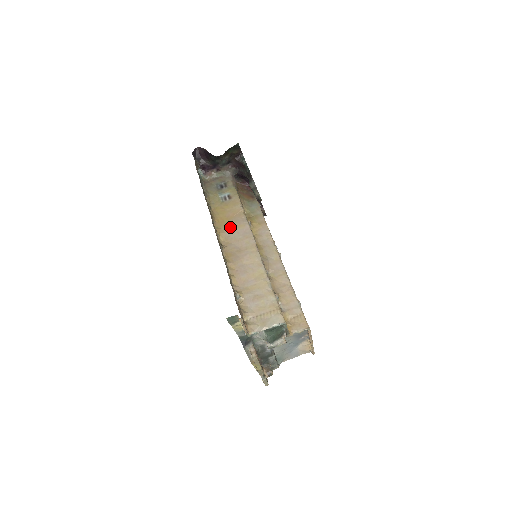
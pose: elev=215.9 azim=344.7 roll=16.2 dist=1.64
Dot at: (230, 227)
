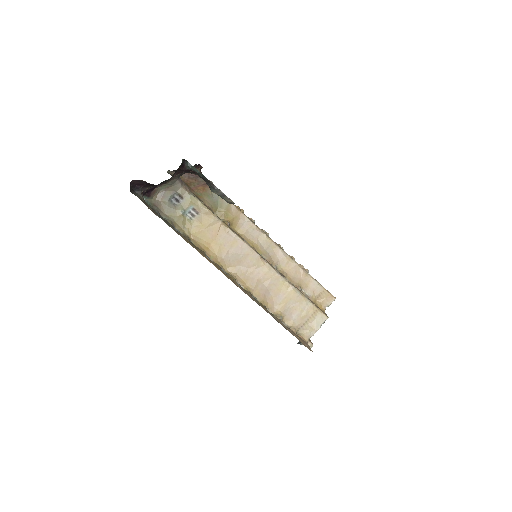
Dot at: (223, 250)
